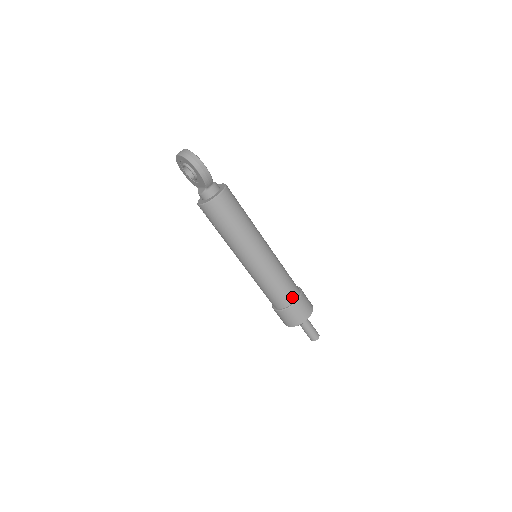
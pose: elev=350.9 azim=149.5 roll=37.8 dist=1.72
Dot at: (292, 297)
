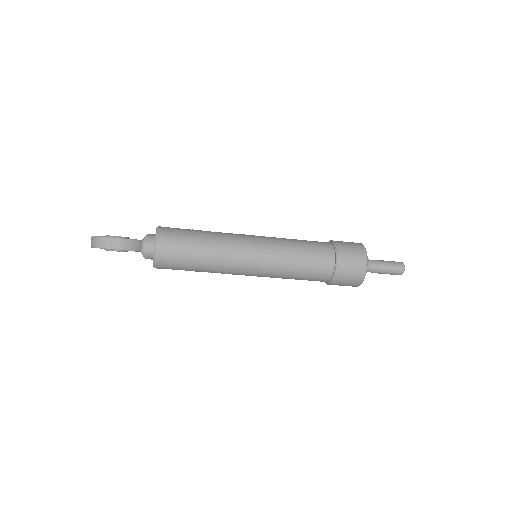
Dot at: (328, 262)
